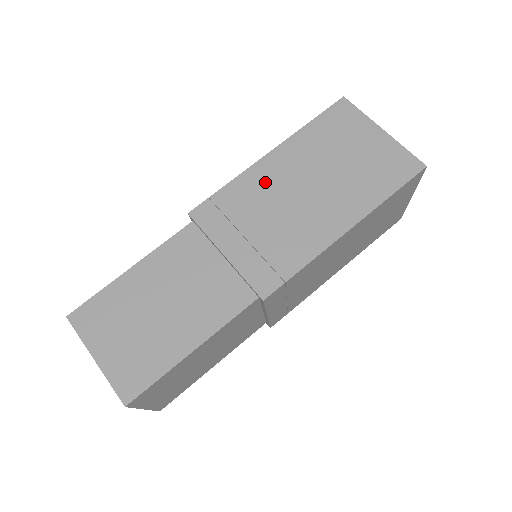
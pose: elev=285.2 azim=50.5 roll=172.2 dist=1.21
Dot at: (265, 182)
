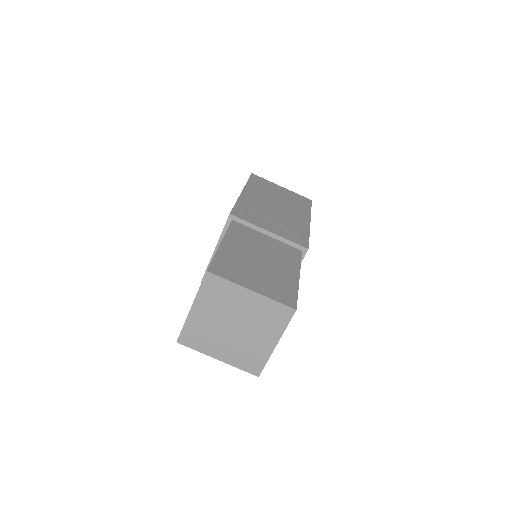
Dot at: occluded
